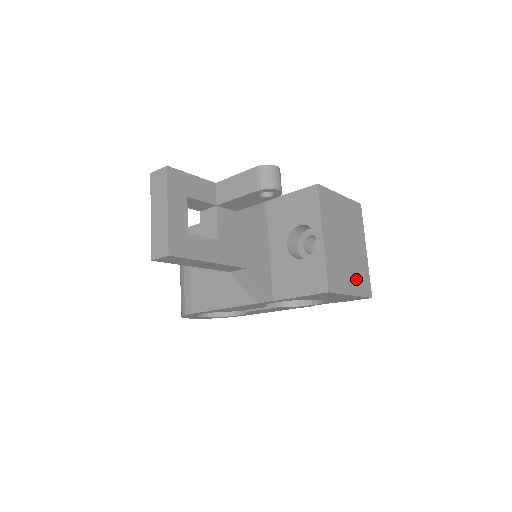
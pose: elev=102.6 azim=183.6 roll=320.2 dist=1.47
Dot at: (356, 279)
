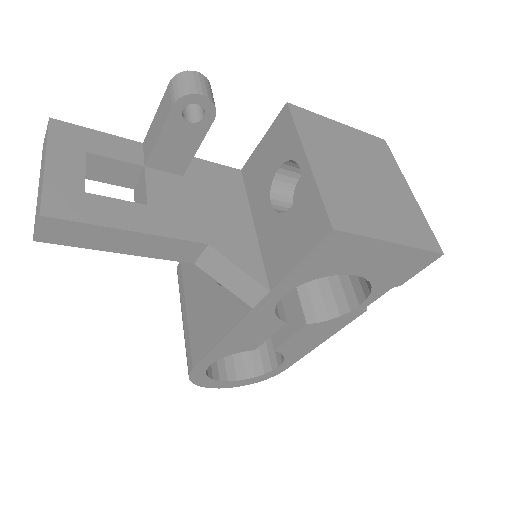
Dot at: (398, 223)
